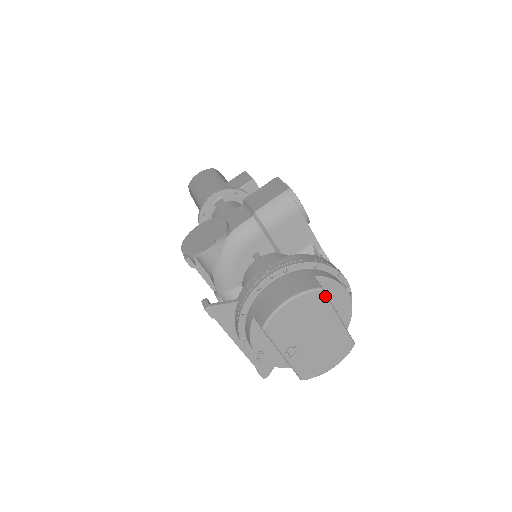
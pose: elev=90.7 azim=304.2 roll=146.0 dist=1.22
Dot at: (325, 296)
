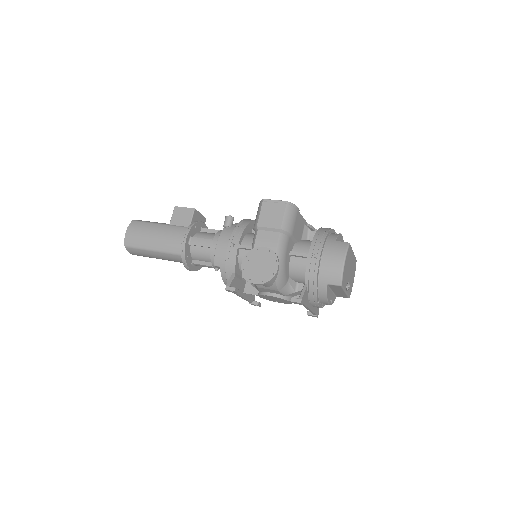
Dot at: (350, 246)
